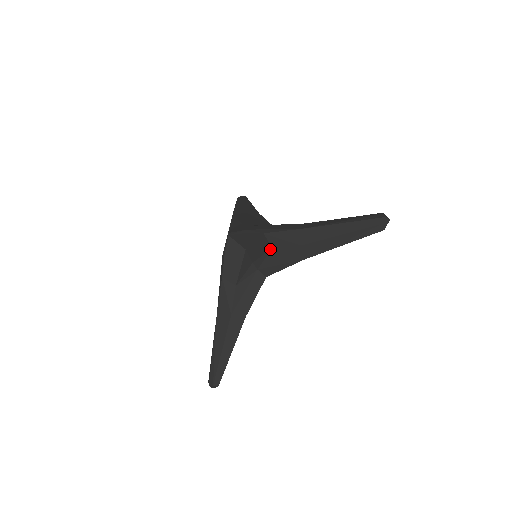
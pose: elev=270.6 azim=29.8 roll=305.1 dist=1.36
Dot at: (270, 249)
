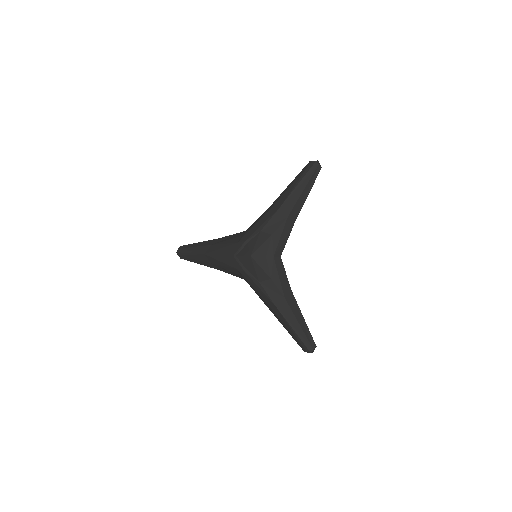
Dot at: (271, 237)
